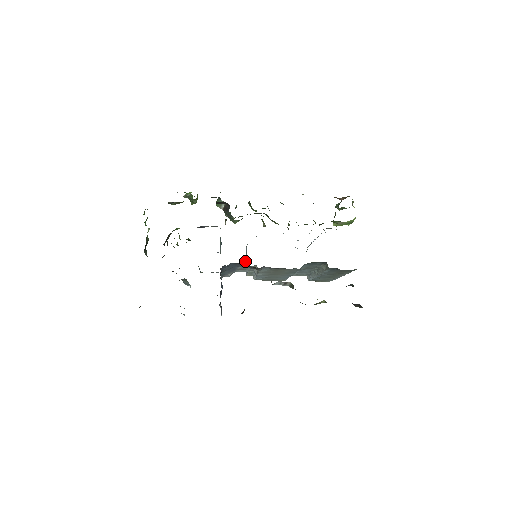
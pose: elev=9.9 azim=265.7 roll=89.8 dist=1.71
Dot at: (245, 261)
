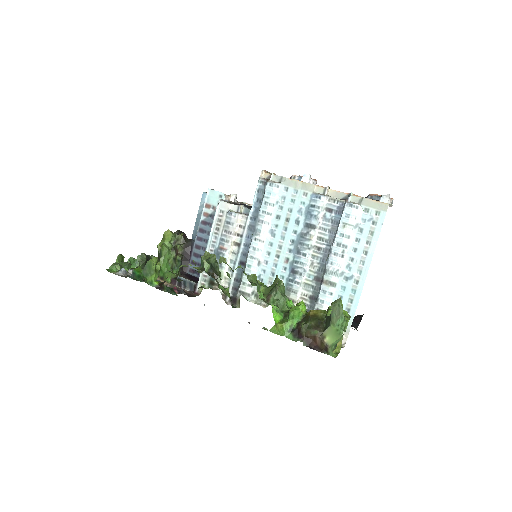
Dot at: occluded
